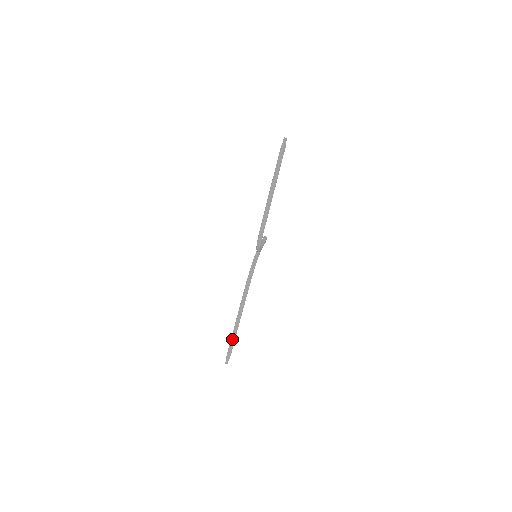
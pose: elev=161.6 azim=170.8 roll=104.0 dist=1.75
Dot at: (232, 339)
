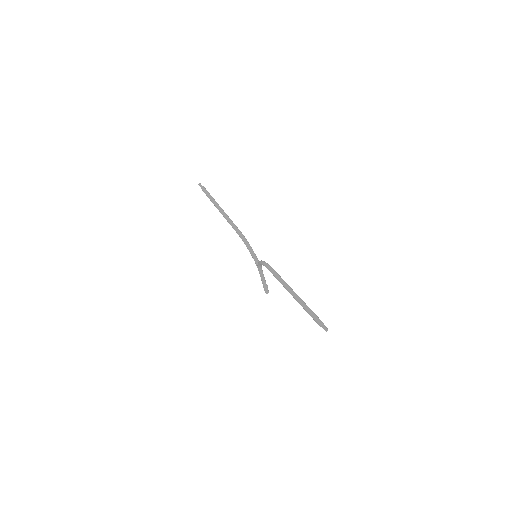
Dot at: (305, 307)
